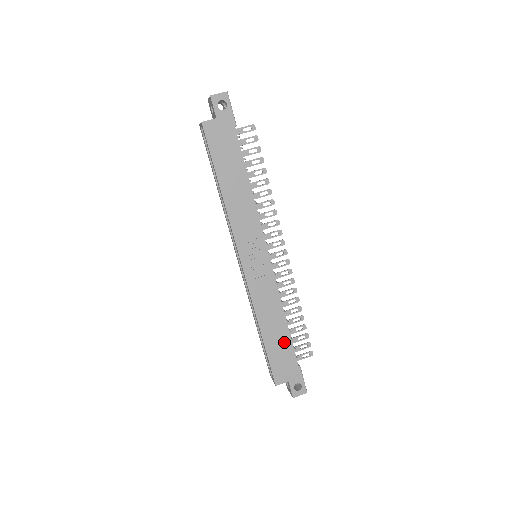
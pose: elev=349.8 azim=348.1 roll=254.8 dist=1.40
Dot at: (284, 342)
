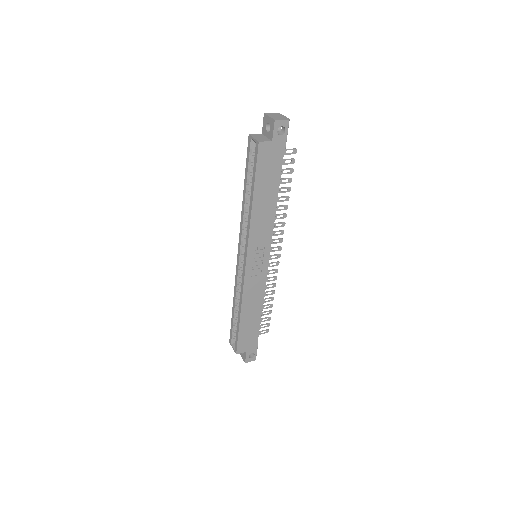
Dot at: (254, 324)
